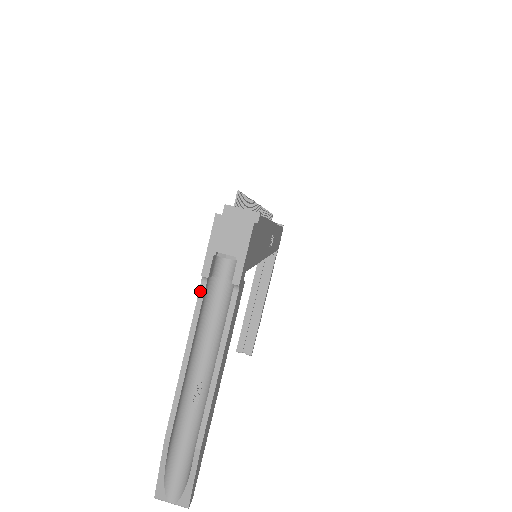
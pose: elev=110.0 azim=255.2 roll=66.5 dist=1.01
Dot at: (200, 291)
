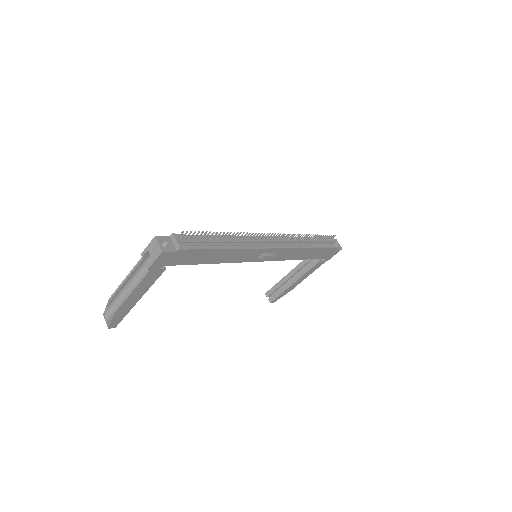
Dot at: (141, 259)
